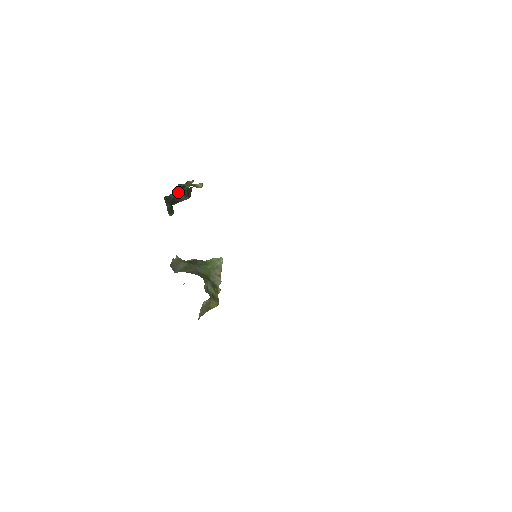
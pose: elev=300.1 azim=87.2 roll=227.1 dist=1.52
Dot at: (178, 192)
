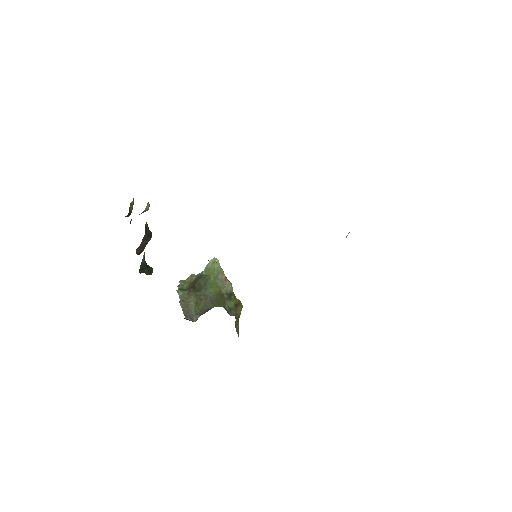
Dot at: (140, 244)
